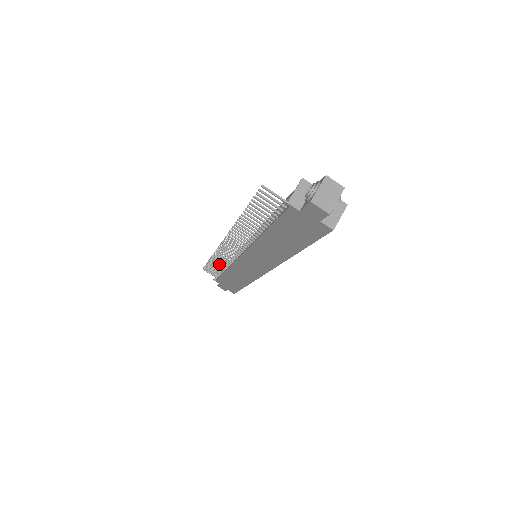
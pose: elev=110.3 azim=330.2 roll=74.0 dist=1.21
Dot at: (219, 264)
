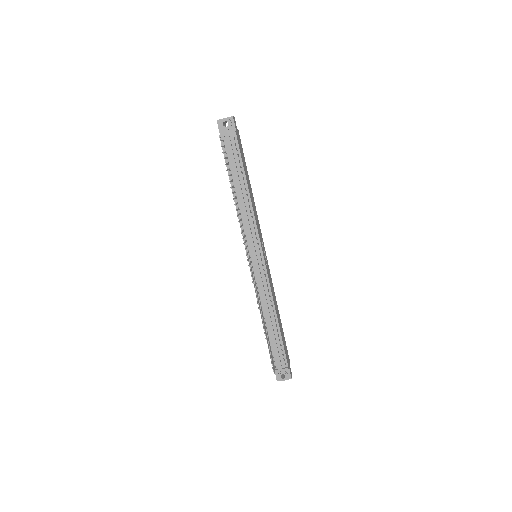
Dot at: (235, 198)
